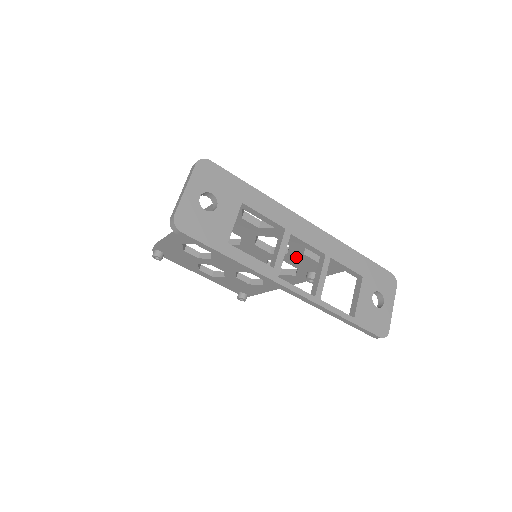
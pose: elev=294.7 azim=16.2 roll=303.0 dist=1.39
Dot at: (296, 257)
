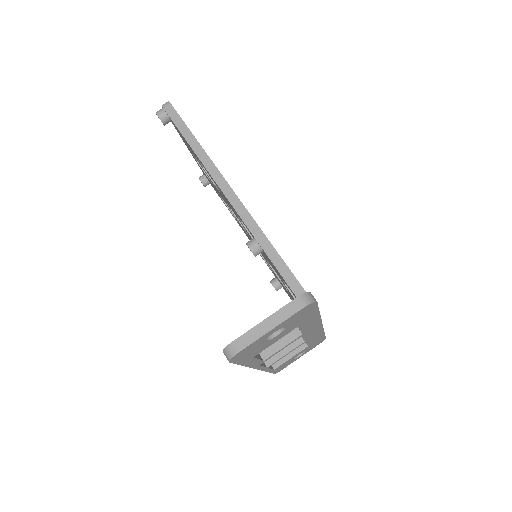
Dot at: (283, 286)
